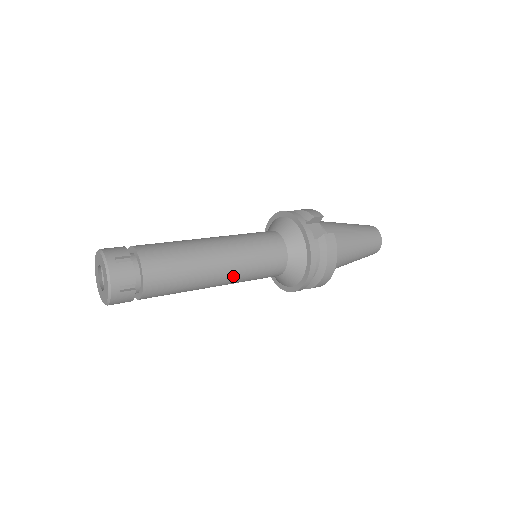
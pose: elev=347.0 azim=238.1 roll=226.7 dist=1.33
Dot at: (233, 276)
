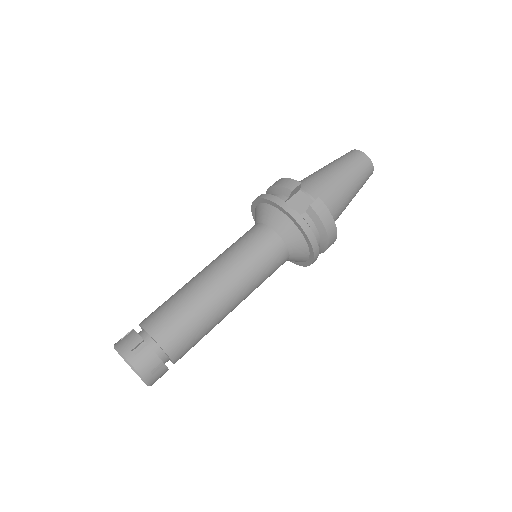
Dot at: (244, 294)
